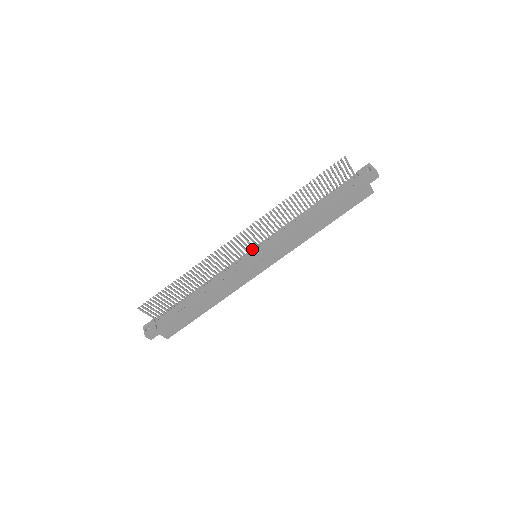
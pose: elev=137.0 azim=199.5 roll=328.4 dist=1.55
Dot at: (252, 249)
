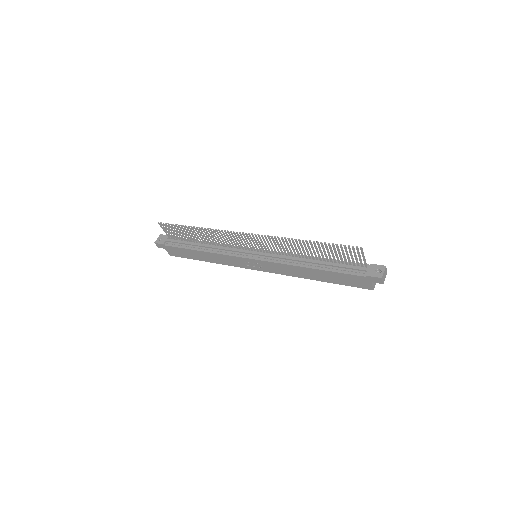
Dot at: occluded
